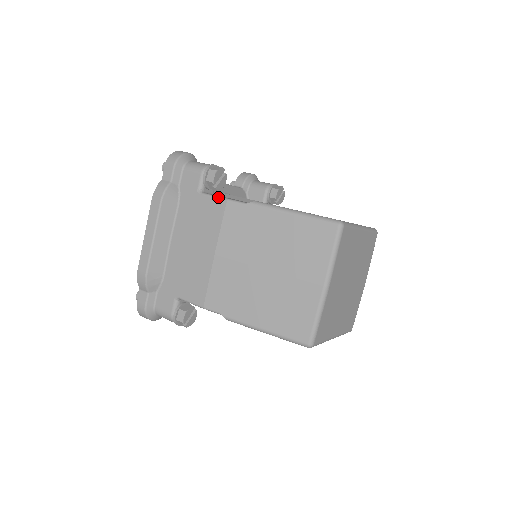
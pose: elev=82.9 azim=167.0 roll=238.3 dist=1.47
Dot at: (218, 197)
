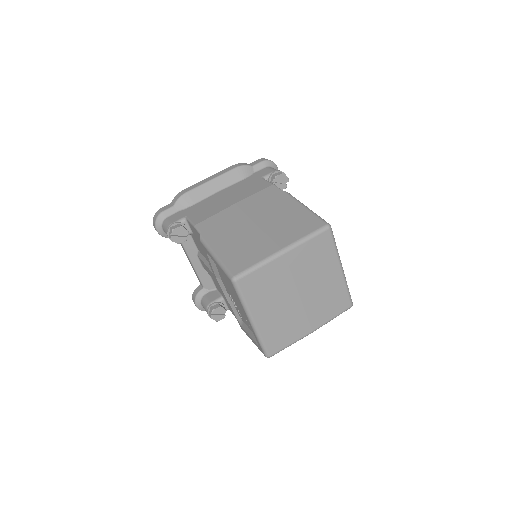
Dot at: (270, 182)
